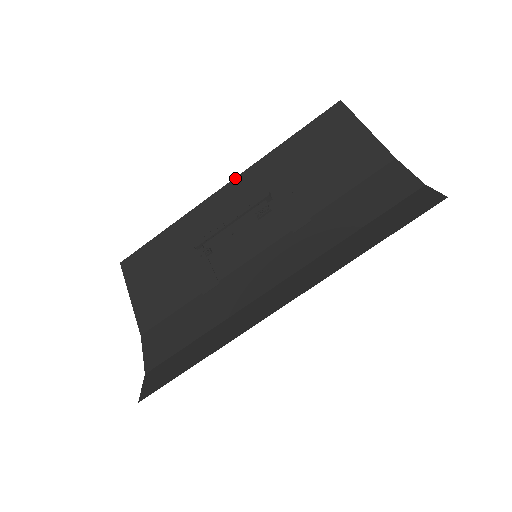
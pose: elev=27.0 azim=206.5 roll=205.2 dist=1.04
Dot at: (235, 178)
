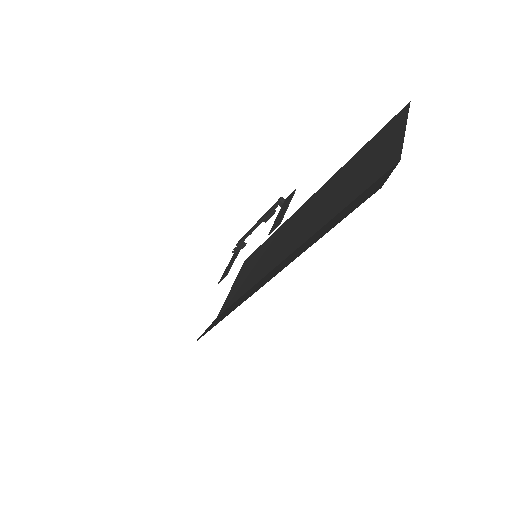
Dot at: (317, 191)
